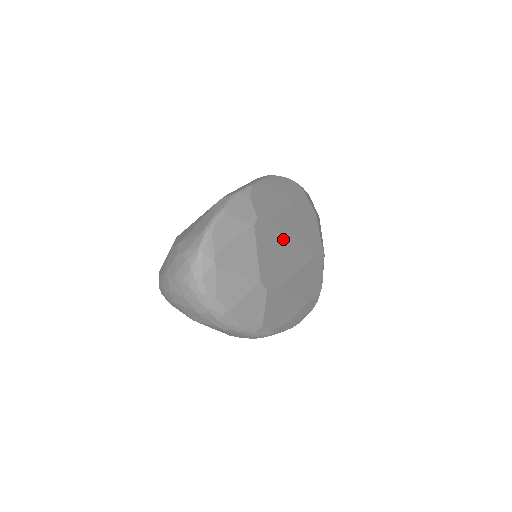
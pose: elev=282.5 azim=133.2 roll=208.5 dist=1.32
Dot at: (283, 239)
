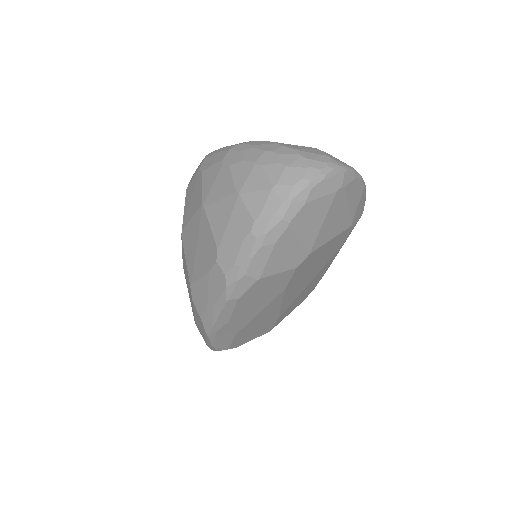
Dot at: (318, 269)
